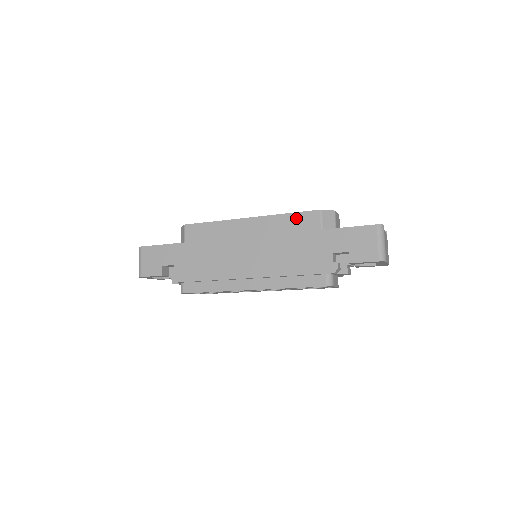
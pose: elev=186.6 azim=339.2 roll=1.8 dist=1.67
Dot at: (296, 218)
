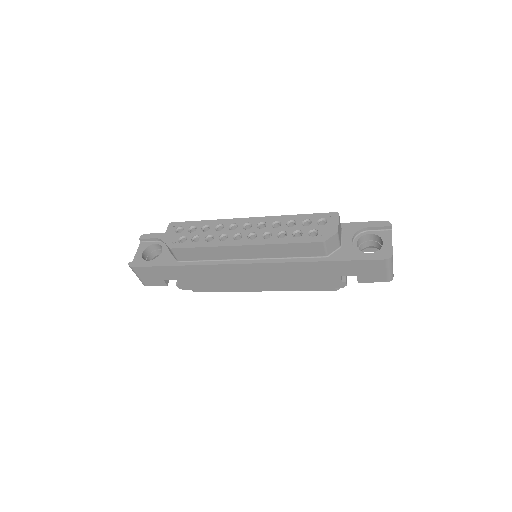
Dot at: (297, 247)
